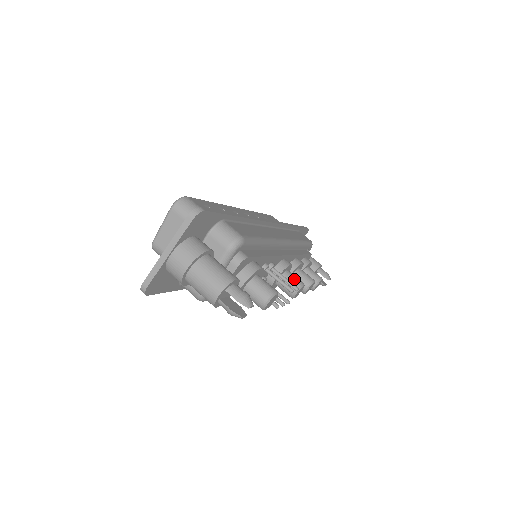
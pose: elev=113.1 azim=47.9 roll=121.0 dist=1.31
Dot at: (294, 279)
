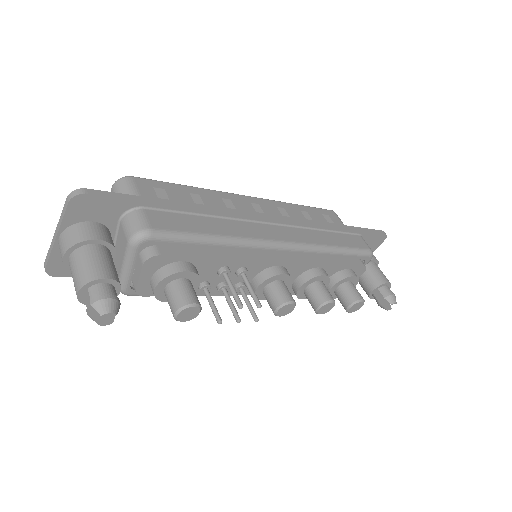
Dot at: (280, 293)
